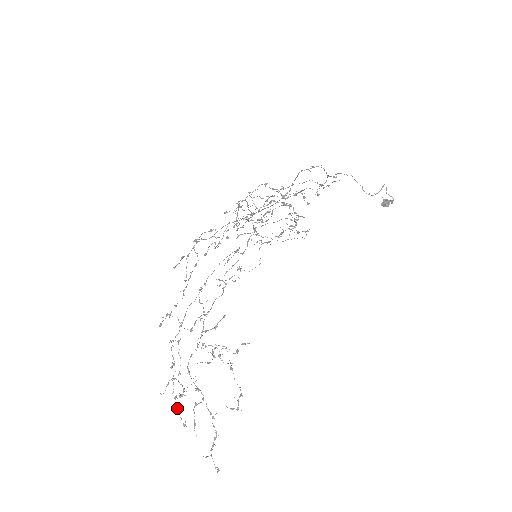
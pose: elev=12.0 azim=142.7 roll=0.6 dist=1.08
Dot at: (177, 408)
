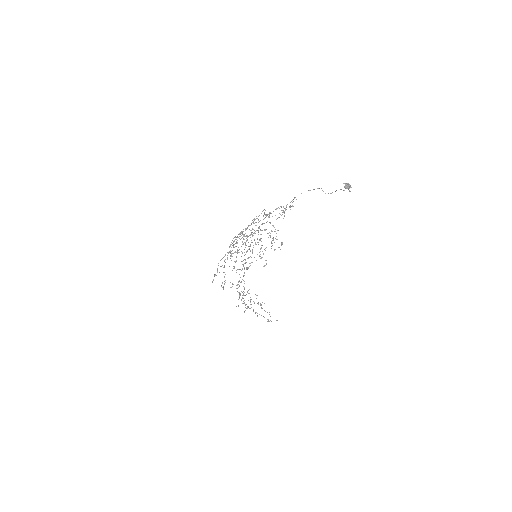
Dot at: occluded
